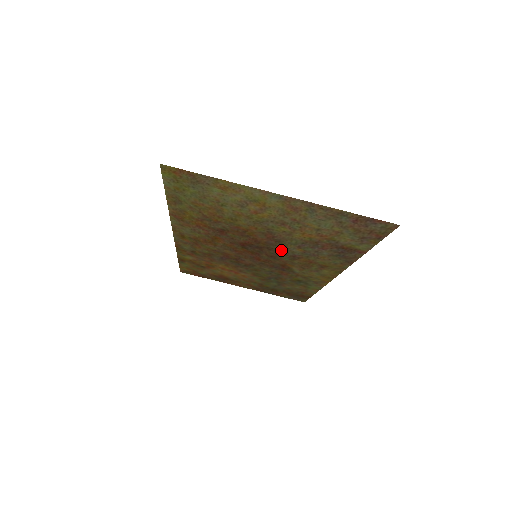
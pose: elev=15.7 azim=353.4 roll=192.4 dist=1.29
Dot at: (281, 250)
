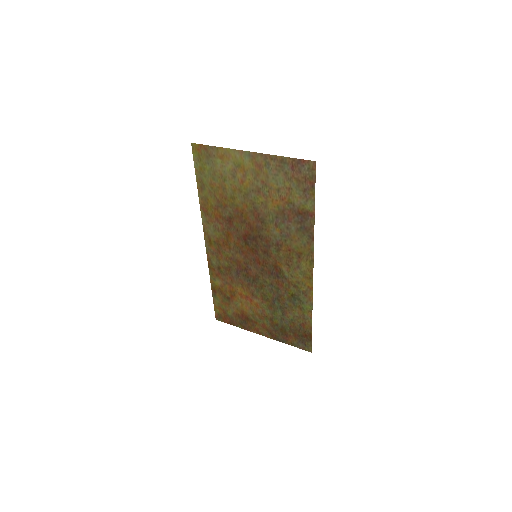
Dot at: (268, 237)
